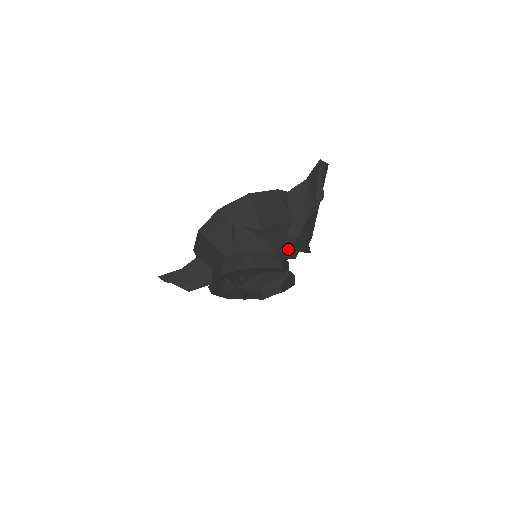
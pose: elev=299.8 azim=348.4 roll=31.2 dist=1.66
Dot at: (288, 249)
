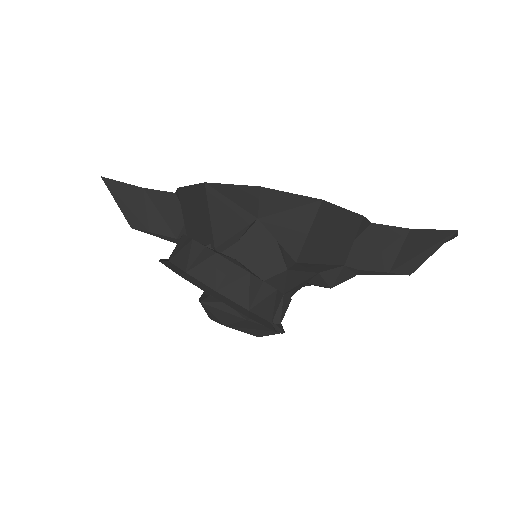
Dot at: occluded
